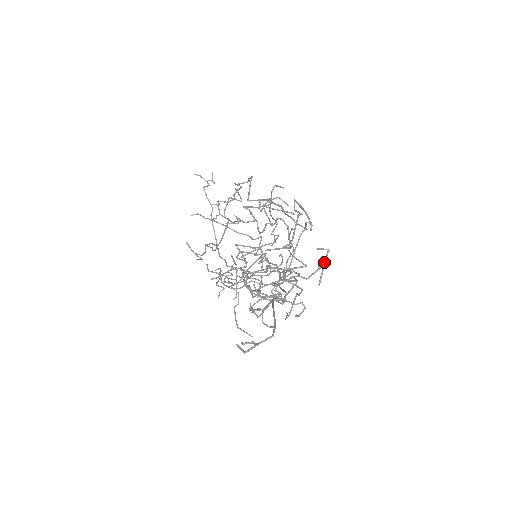
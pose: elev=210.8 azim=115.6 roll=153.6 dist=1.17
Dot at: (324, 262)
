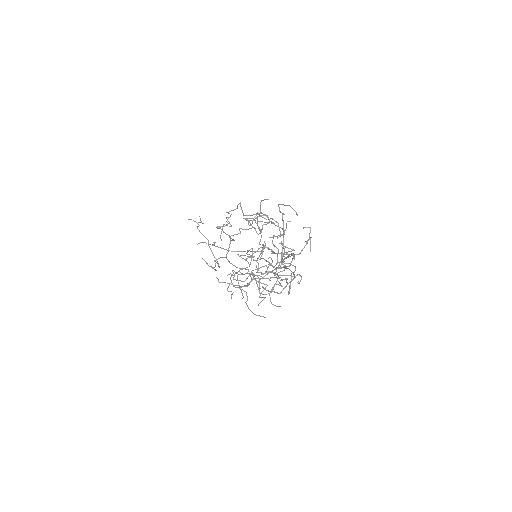
Dot at: (309, 236)
